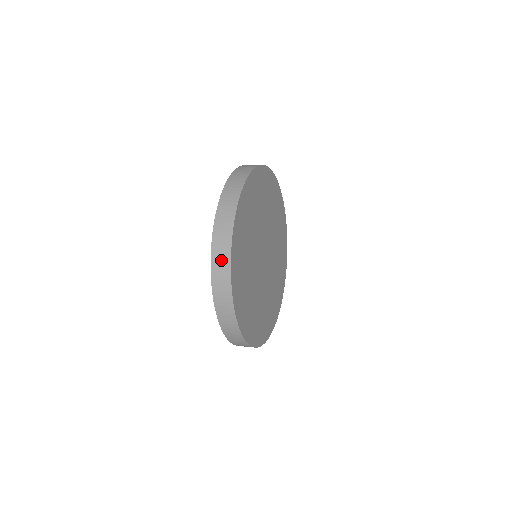
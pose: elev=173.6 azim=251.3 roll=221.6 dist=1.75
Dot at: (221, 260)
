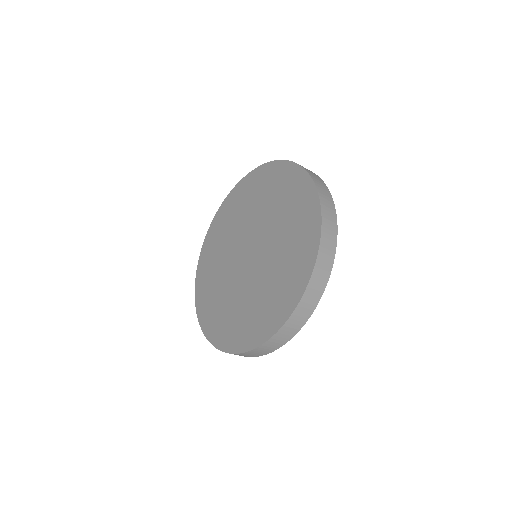
Dot at: (329, 244)
